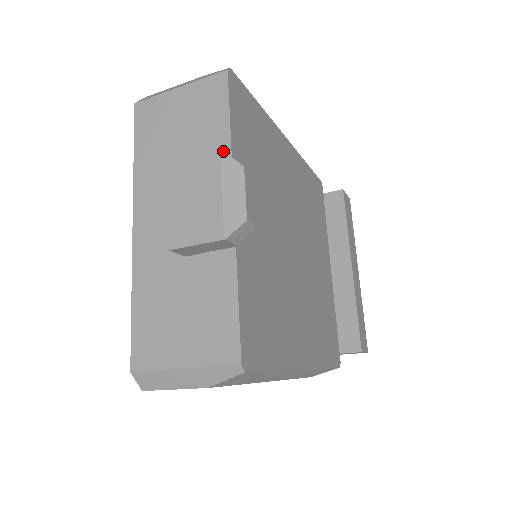
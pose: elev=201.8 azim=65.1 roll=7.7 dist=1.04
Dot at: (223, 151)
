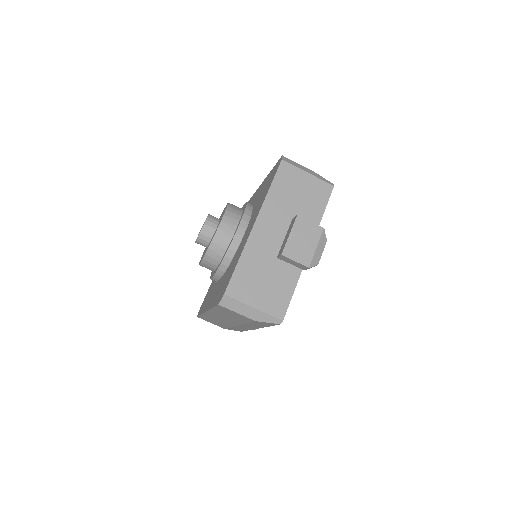
Dot at: (324, 229)
